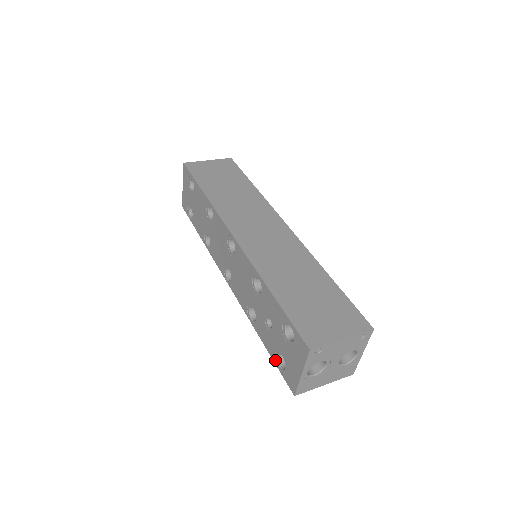
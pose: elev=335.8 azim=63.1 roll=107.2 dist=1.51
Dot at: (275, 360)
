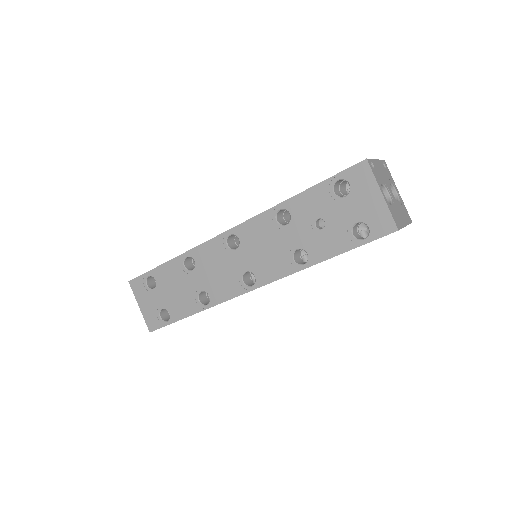
Dot at: (355, 243)
